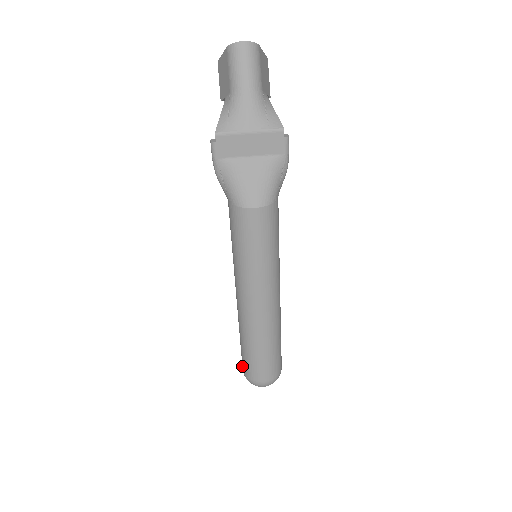
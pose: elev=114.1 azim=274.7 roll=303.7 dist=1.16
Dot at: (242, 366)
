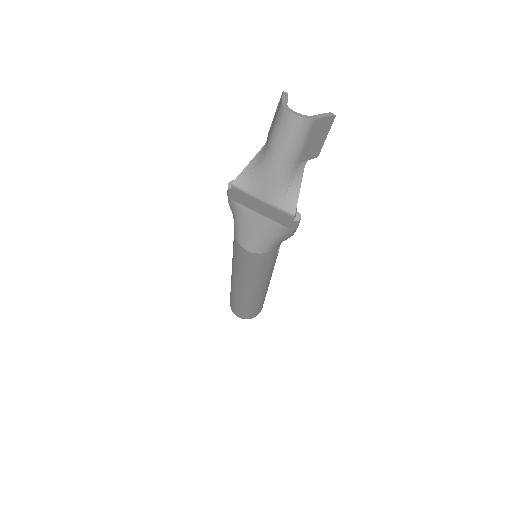
Dot at: occluded
